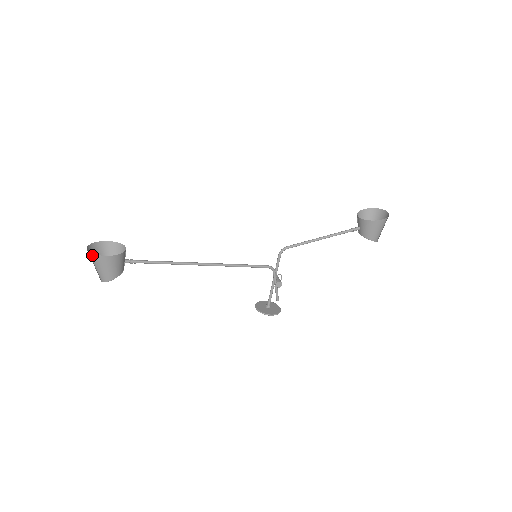
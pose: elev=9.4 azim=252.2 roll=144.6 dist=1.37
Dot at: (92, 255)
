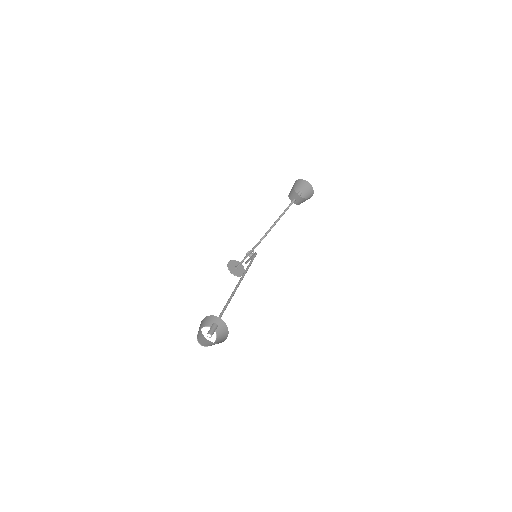
Dot at: (216, 343)
